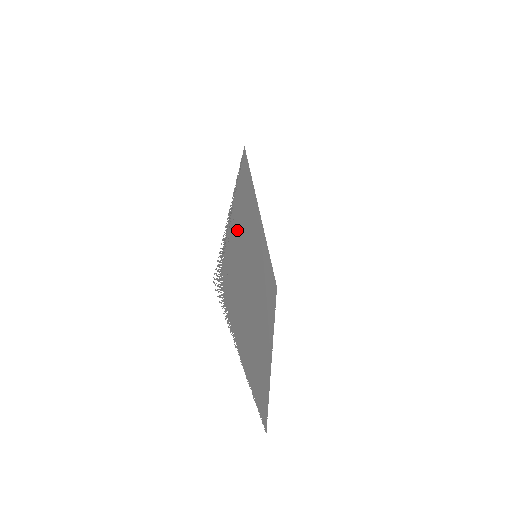
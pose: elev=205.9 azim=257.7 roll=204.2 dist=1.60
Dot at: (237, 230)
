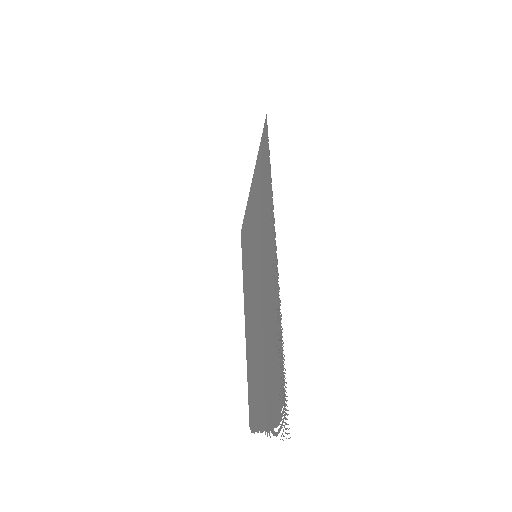
Dot at: (271, 282)
